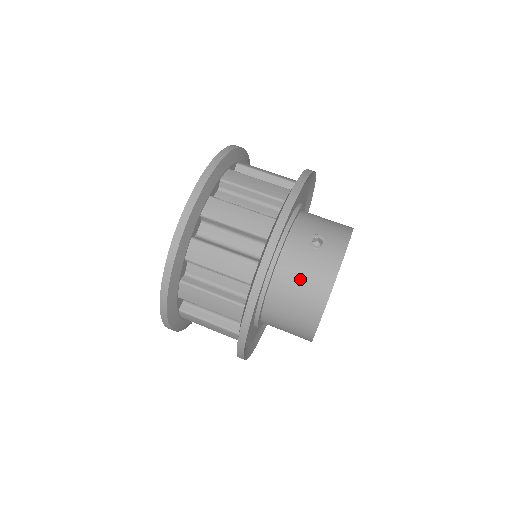
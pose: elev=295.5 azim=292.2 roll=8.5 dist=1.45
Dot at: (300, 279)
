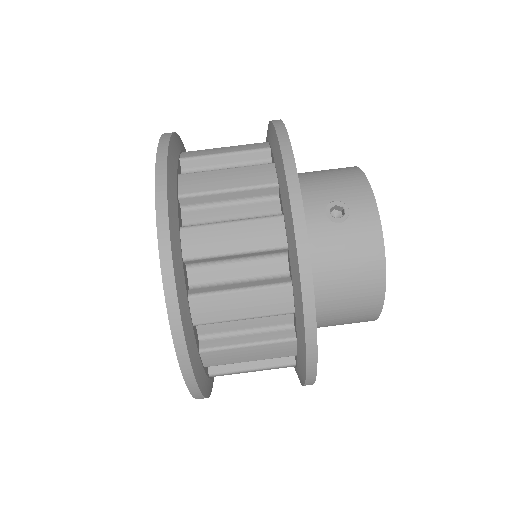
Dot at: (342, 269)
